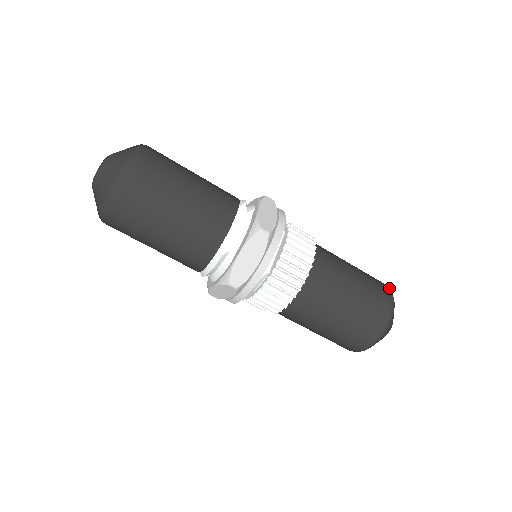
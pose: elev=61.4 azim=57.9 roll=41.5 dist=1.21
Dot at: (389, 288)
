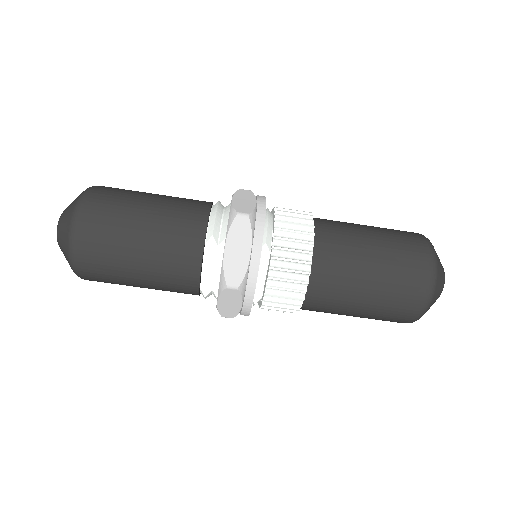
Dot at: (432, 264)
